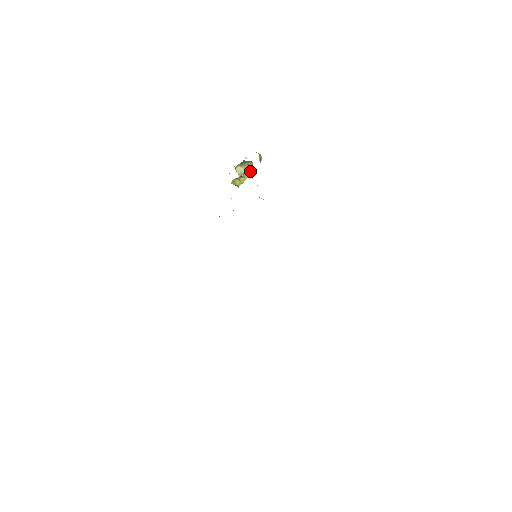
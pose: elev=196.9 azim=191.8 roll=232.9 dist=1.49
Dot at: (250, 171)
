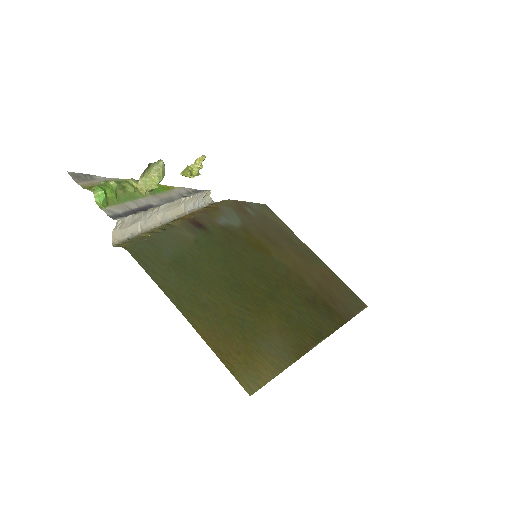
Dot at: (161, 176)
